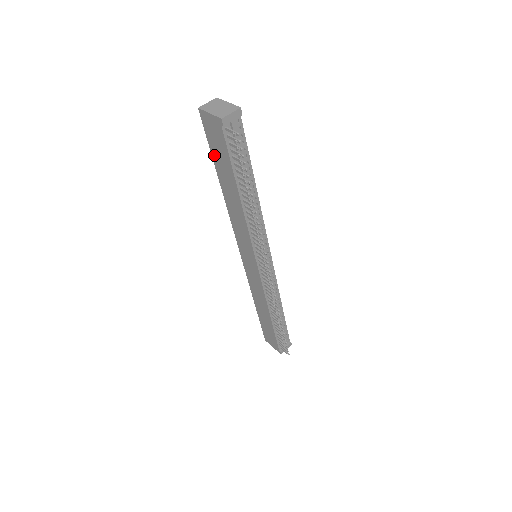
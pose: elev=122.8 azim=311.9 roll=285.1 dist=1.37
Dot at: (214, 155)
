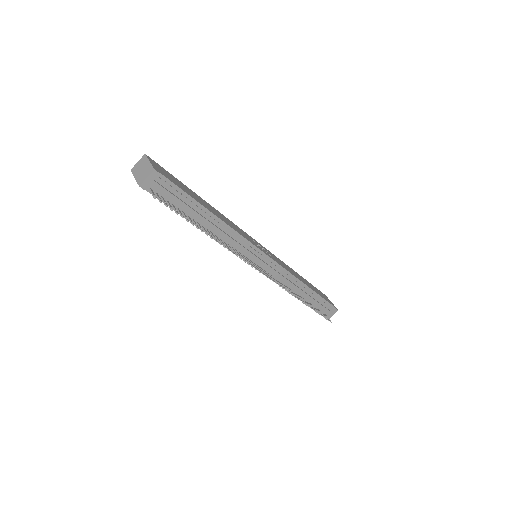
Dot at: occluded
